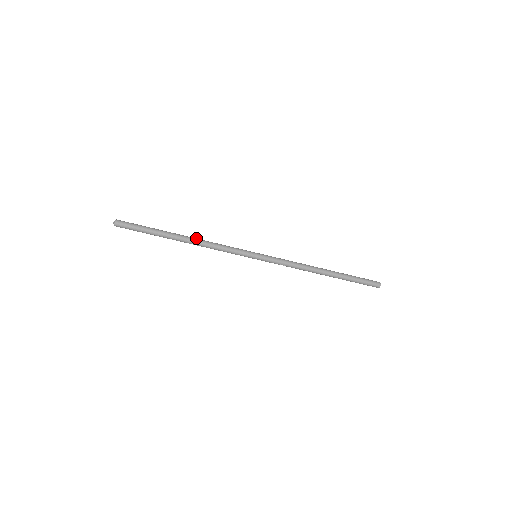
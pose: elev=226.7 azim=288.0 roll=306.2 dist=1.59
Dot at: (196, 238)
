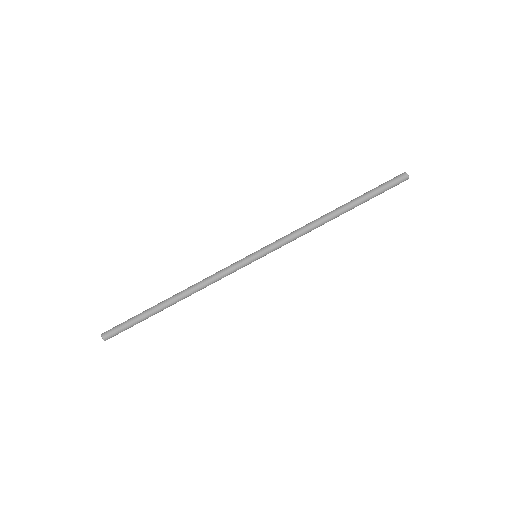
Dot at: occluded
